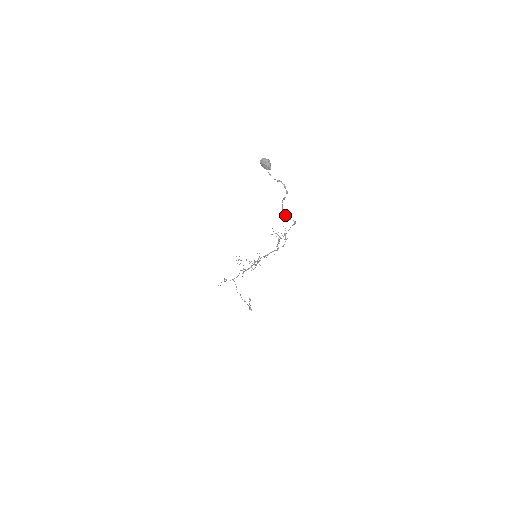
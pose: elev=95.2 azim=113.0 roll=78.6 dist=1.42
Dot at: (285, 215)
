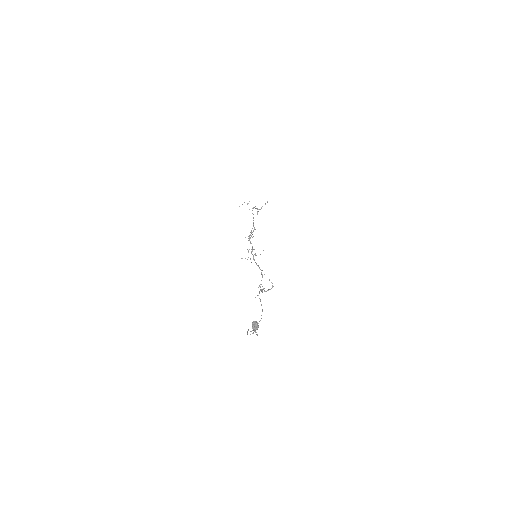
Dot at: occluded
